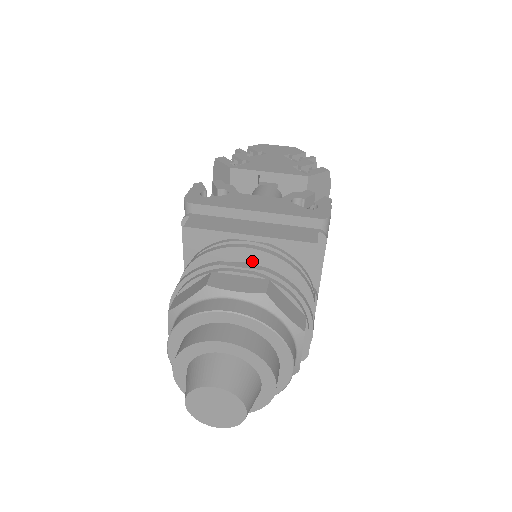
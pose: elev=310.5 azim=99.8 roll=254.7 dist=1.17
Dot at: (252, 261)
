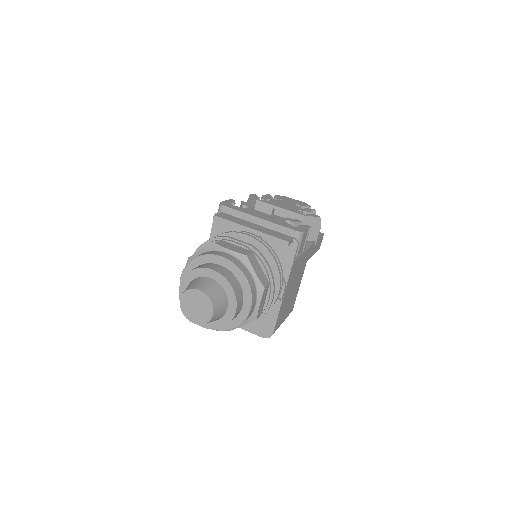
Dot at: occluded
